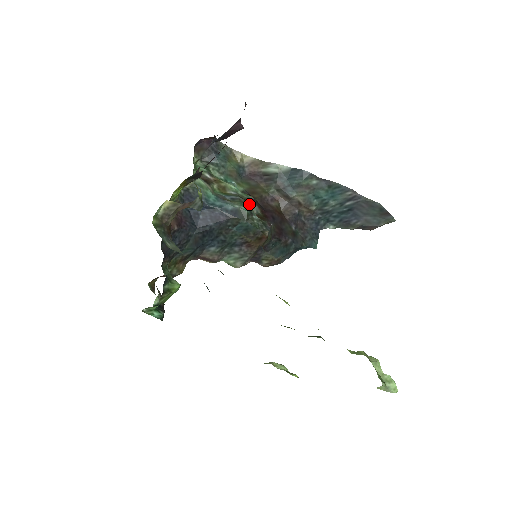
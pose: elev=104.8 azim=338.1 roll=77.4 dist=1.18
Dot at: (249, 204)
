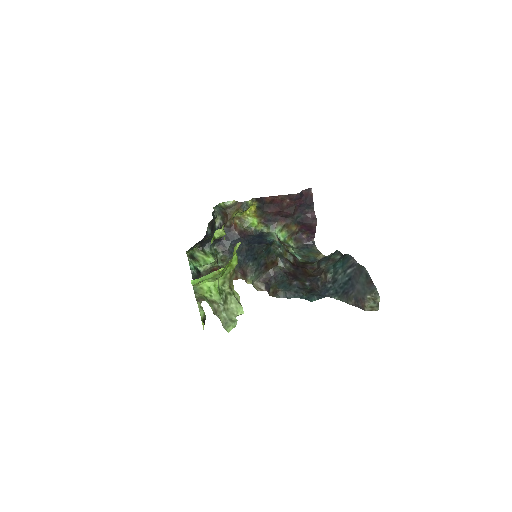
Dot at: (289, 253)
